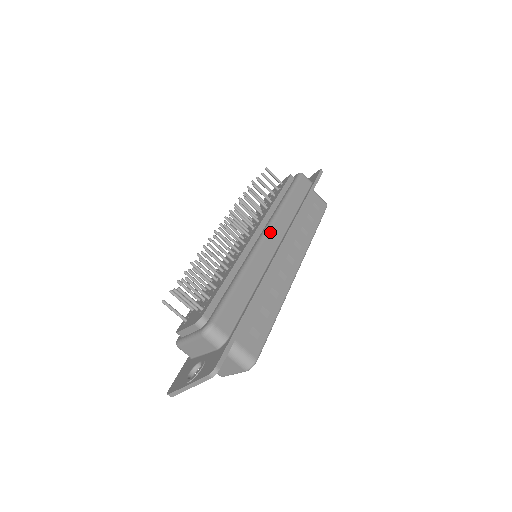
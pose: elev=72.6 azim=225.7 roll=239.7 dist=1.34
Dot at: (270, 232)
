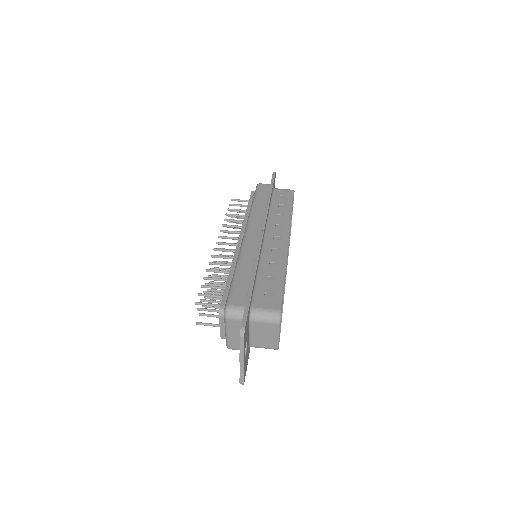
Dot at: (248, 230)
